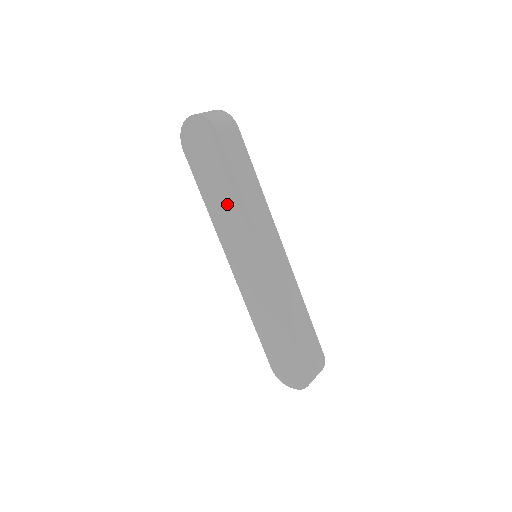
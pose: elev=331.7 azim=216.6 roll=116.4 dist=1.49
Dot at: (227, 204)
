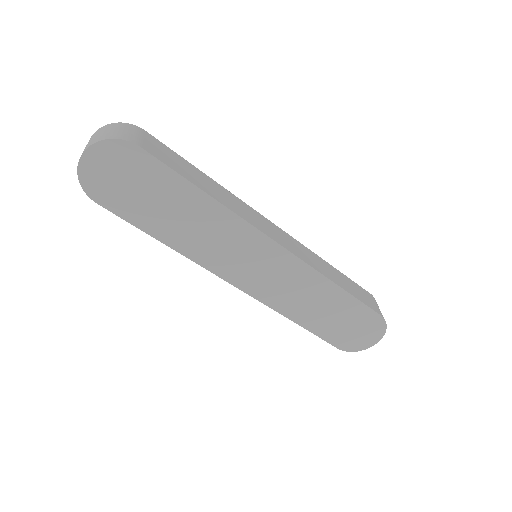
Dot at: (199, 223)
